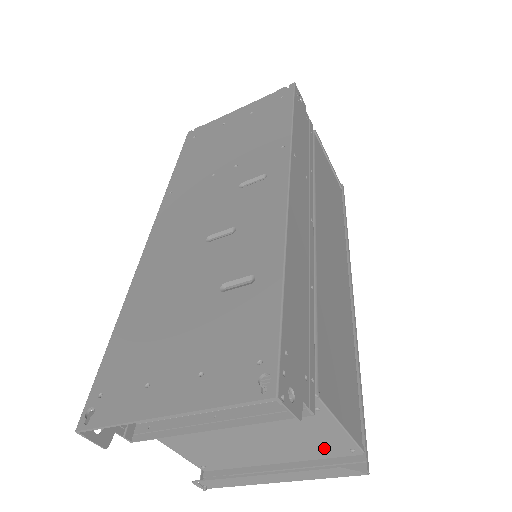
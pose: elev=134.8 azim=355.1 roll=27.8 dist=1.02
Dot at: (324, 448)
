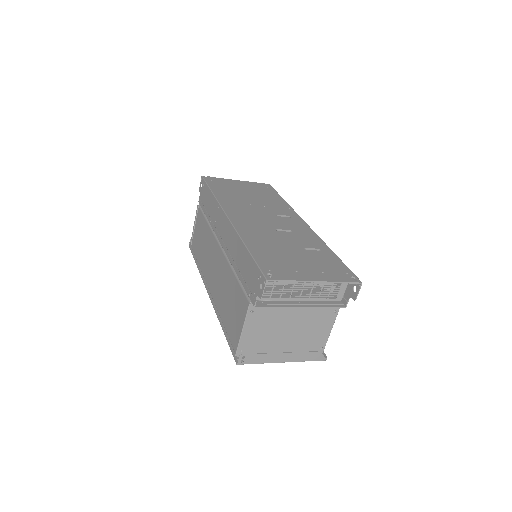
Dot at: (312, 344)
